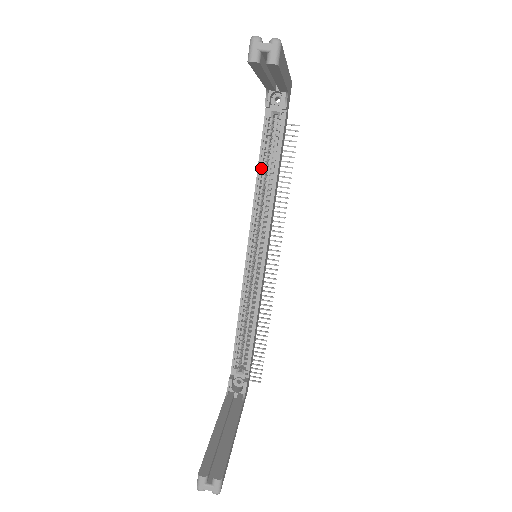
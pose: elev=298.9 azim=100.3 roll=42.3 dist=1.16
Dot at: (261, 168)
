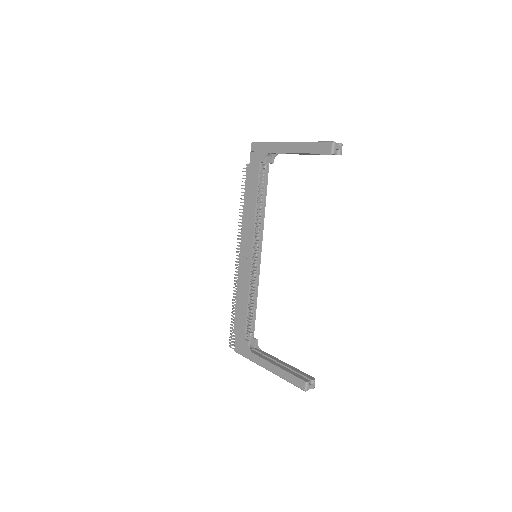
Dot at: (257, 200)
